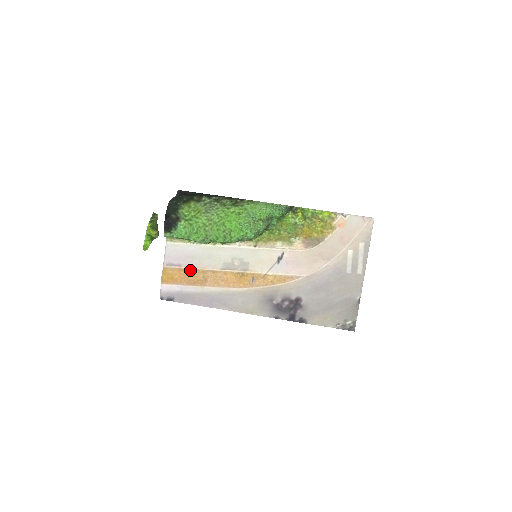
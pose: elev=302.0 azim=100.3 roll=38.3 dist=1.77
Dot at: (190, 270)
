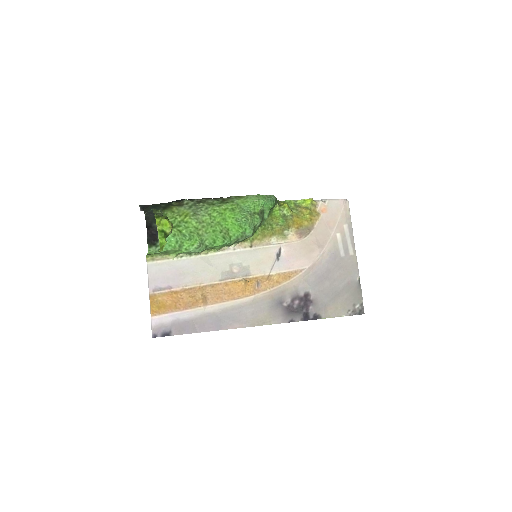
Dot at: (184, 290)
